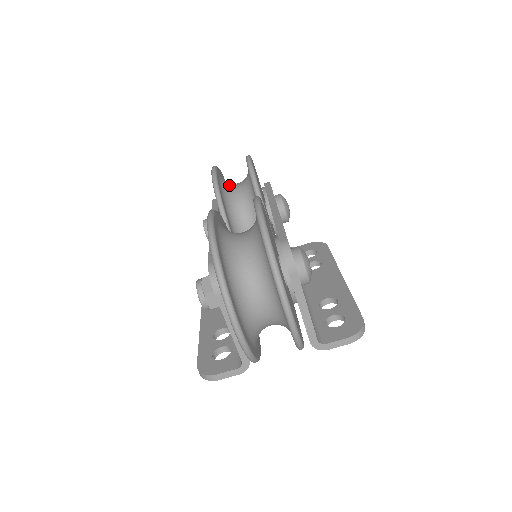
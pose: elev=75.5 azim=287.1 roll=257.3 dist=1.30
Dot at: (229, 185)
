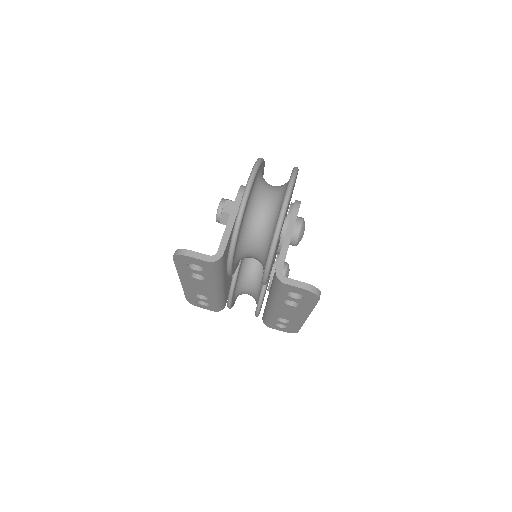
Dot at: occluded
